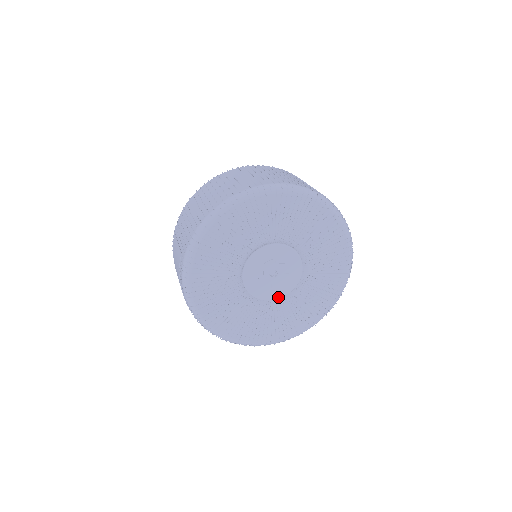
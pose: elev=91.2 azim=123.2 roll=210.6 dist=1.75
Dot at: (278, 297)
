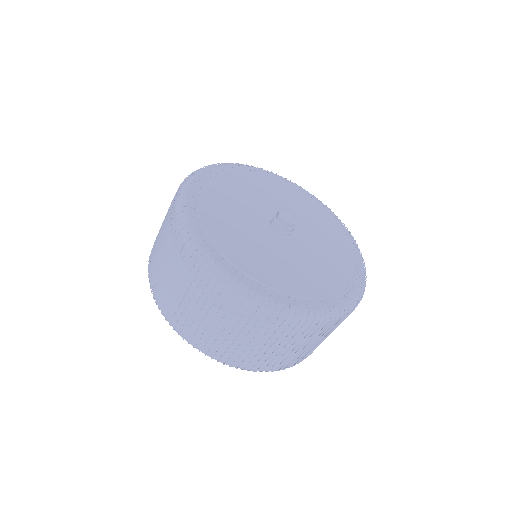
Dot at: occluded
